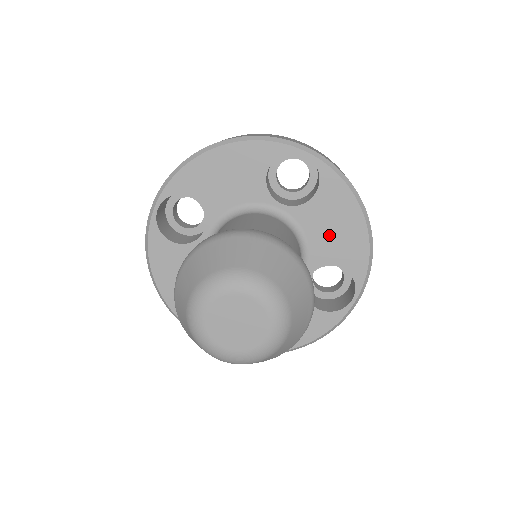
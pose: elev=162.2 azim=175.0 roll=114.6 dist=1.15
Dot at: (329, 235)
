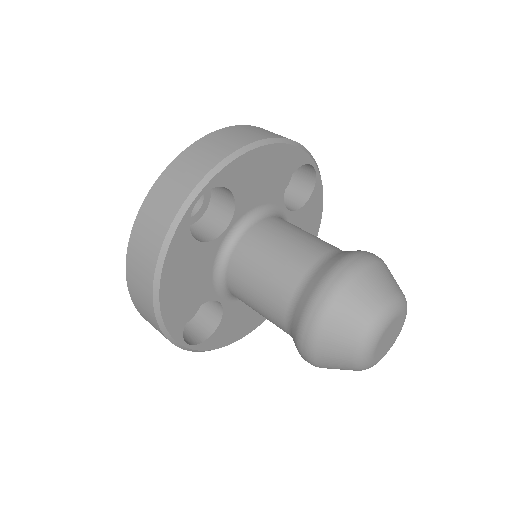
Dot at: occluded
